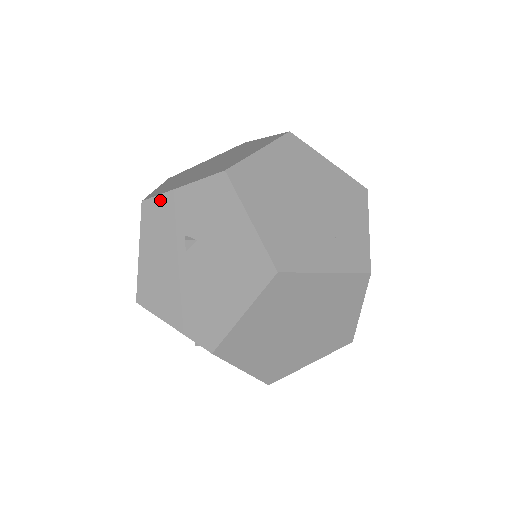
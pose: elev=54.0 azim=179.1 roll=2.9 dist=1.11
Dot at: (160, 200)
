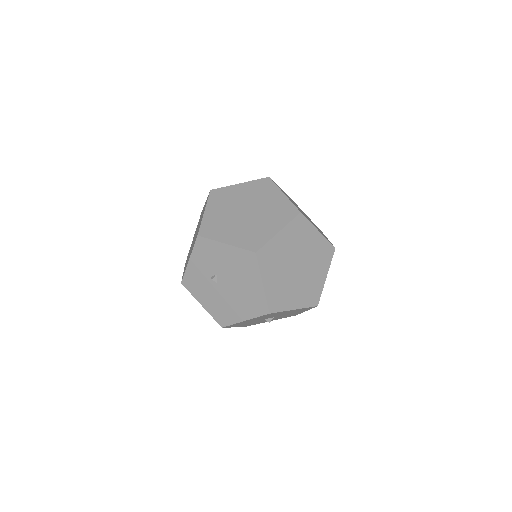
Dot at: (187, 274)
